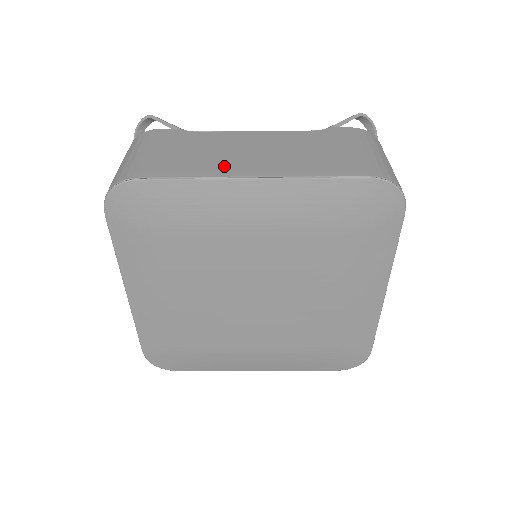
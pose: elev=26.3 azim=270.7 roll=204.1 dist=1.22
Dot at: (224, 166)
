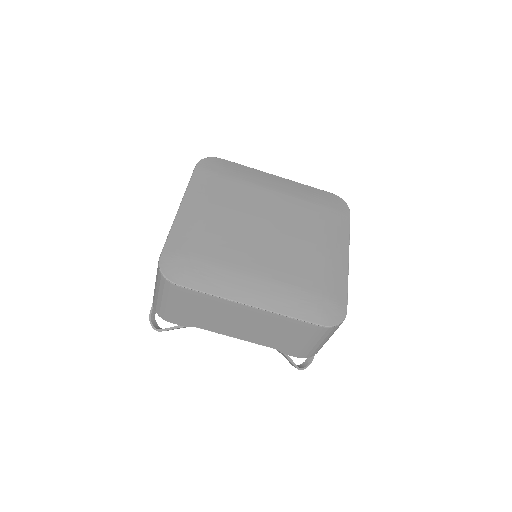
Dot at: occluded
